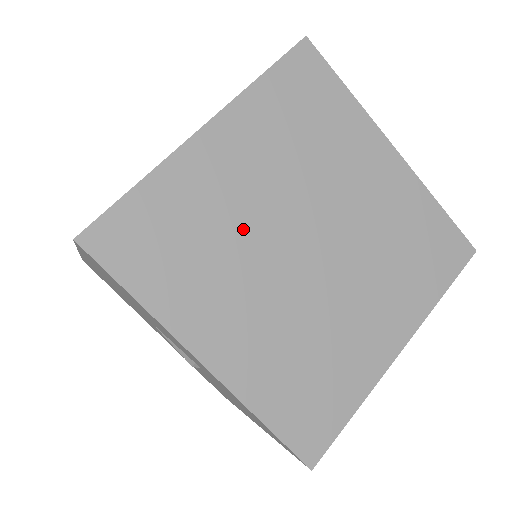
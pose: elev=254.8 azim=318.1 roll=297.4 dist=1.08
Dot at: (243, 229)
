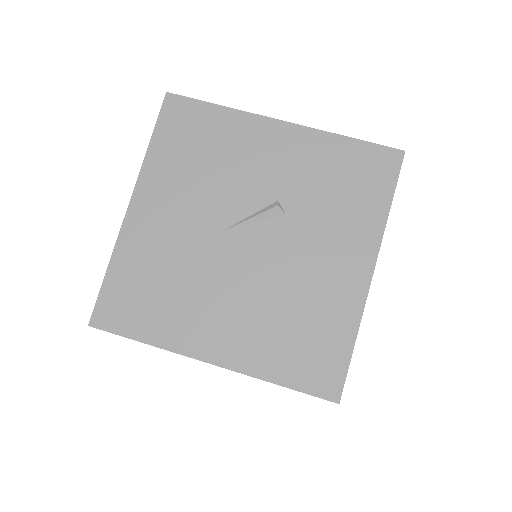
Dot at: occluded
